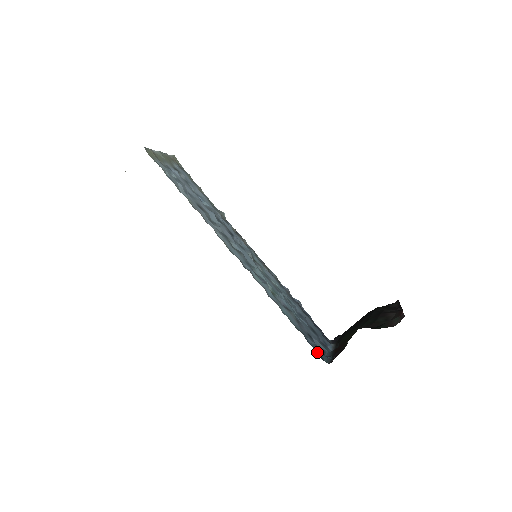
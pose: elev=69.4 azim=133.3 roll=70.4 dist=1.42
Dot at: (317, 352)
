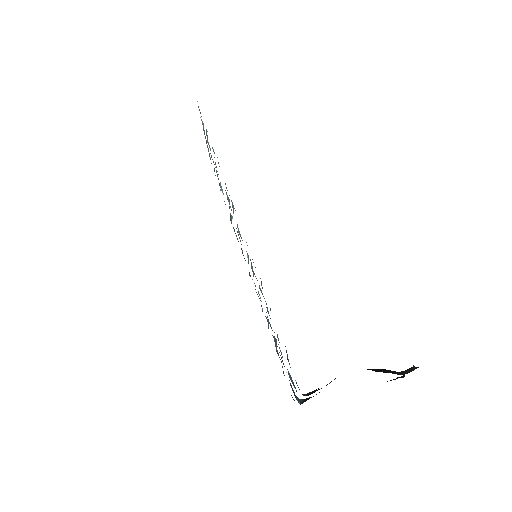
Dot at: occluded
